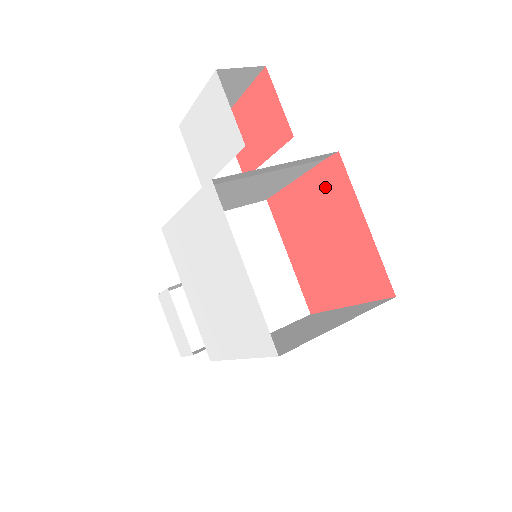
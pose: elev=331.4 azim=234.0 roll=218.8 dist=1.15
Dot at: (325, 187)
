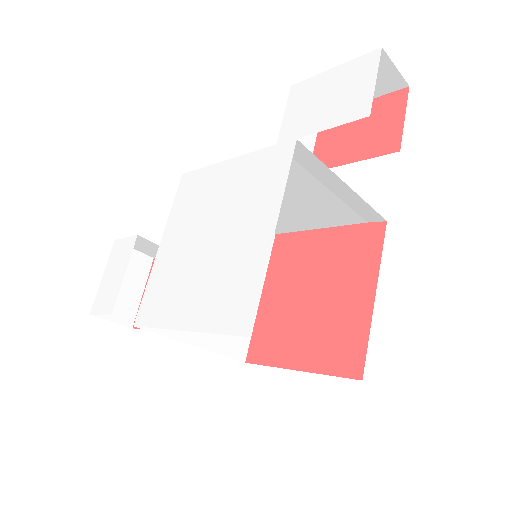
Dot at: (350, 246)
